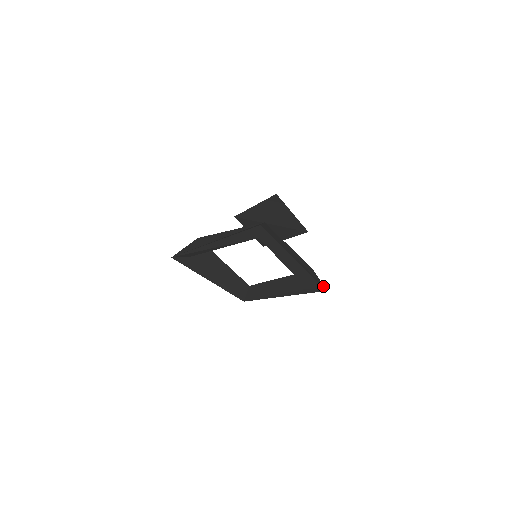
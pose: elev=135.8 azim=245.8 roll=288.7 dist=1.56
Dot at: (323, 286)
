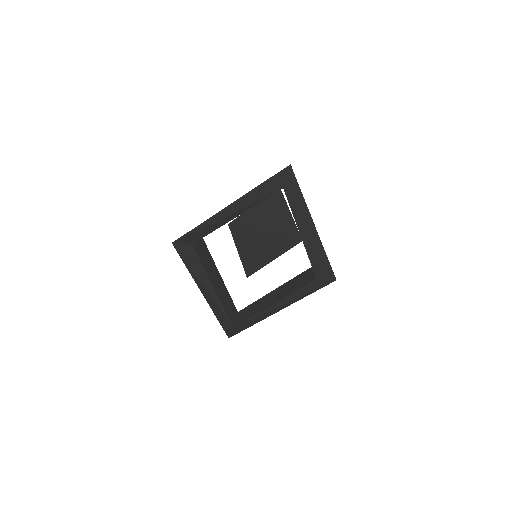
Dot at: (332, 275)
